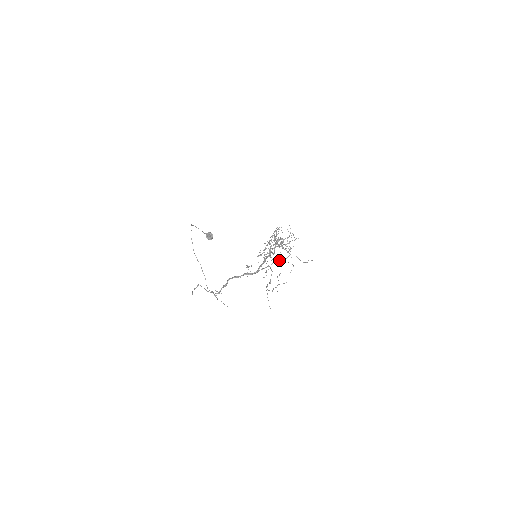
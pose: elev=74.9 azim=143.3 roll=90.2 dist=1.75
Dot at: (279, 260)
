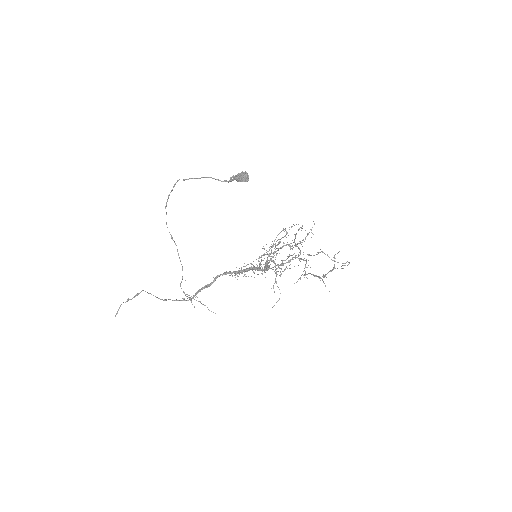
Dot at: (308, 254)
